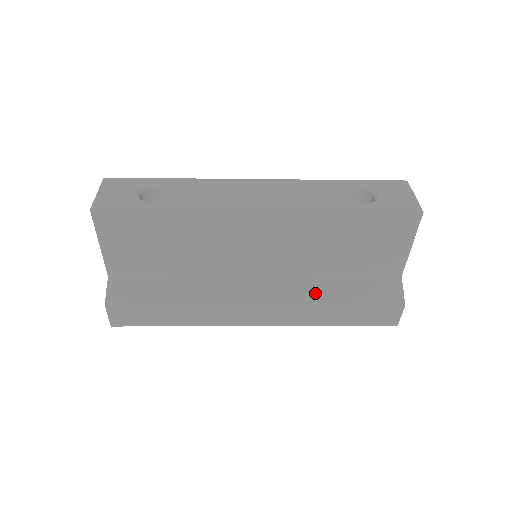
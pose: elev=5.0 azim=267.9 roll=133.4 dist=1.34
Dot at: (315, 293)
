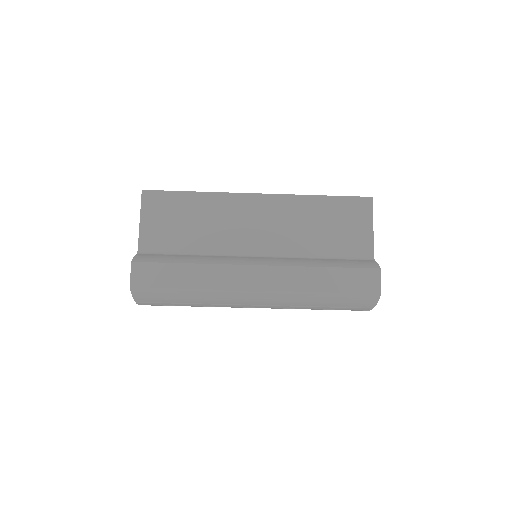
Dot at: (304, 261)
